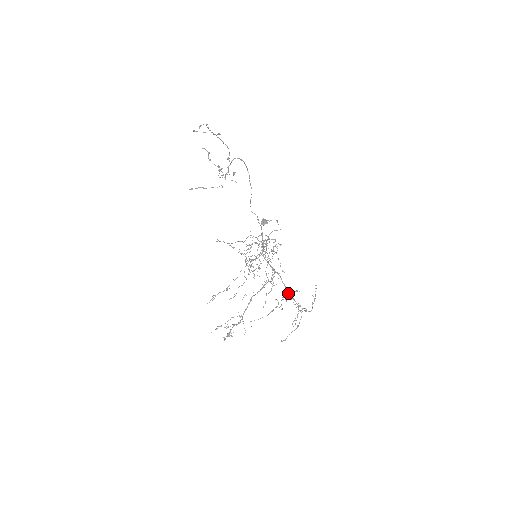
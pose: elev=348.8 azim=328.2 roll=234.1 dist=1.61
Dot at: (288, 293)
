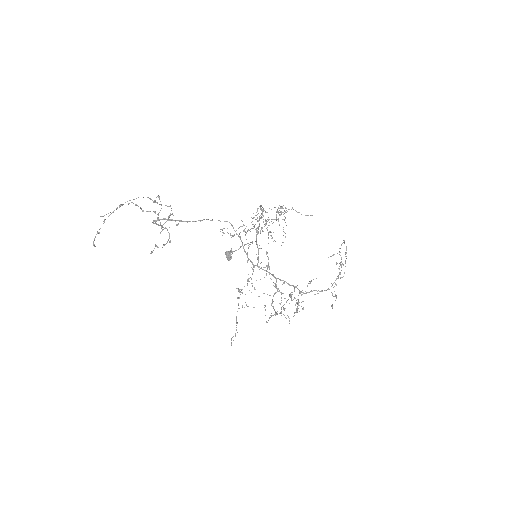
Dot at: (301, 292)
